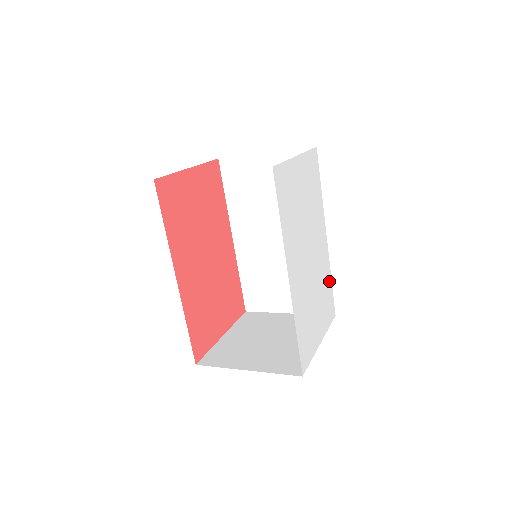
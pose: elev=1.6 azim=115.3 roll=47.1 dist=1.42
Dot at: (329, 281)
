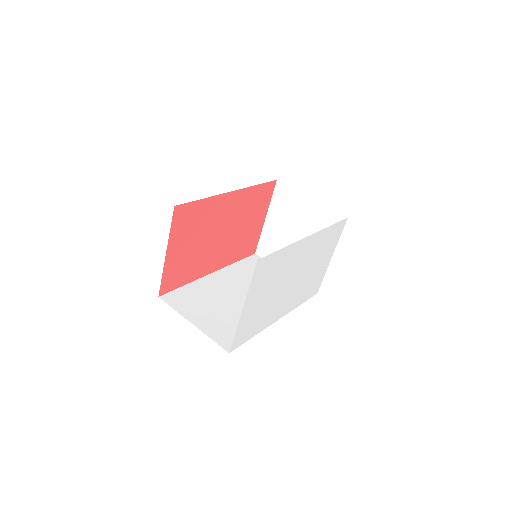
Dot at: (328, 232)
